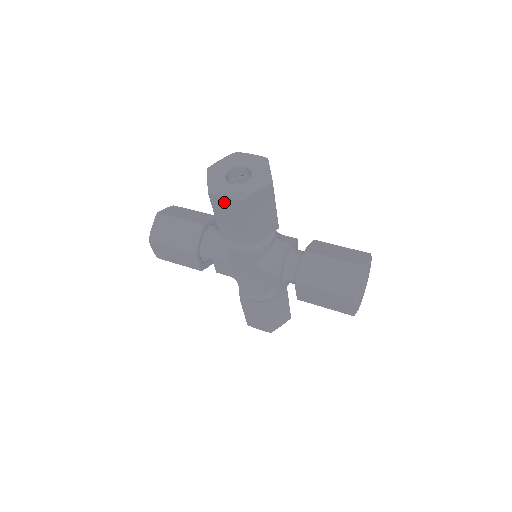
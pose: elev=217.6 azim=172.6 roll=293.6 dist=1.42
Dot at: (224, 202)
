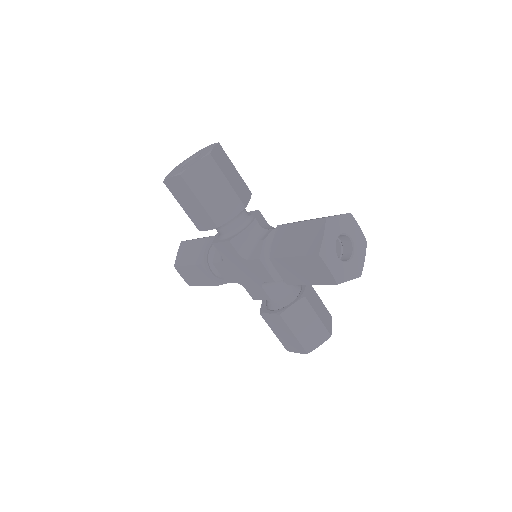
Dot at: (321, 268)
